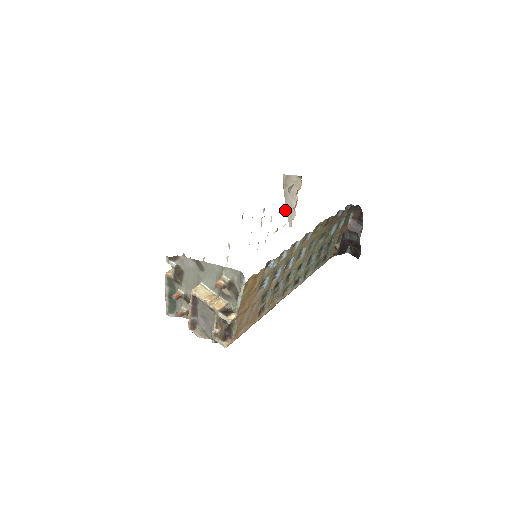
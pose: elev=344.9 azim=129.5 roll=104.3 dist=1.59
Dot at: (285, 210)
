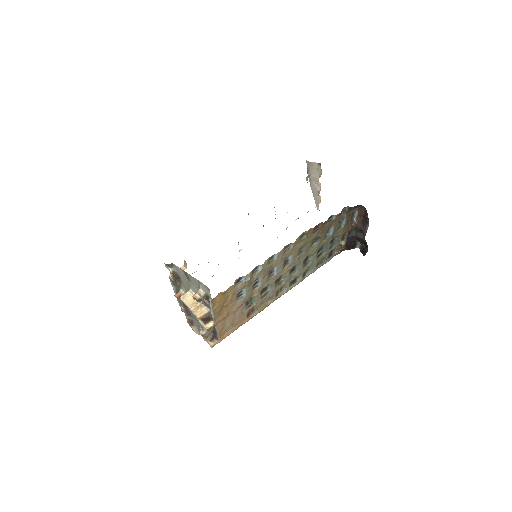
Dot at: occluded
